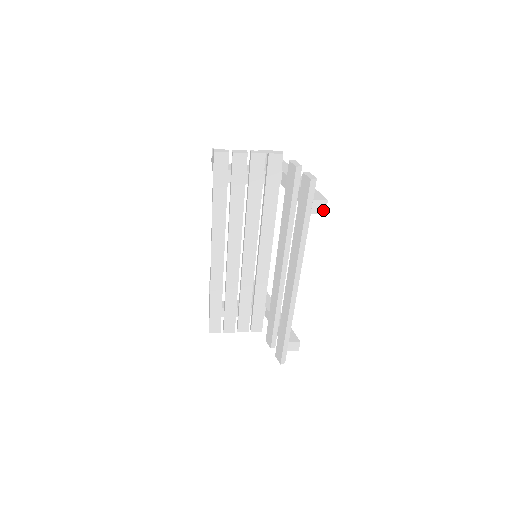
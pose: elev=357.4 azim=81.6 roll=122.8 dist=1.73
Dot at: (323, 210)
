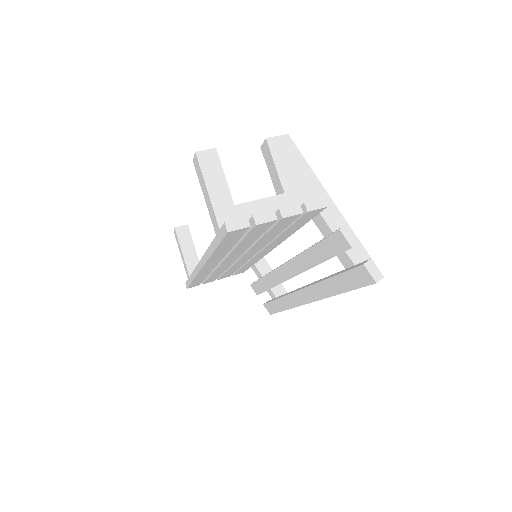
Dot at: occluded
